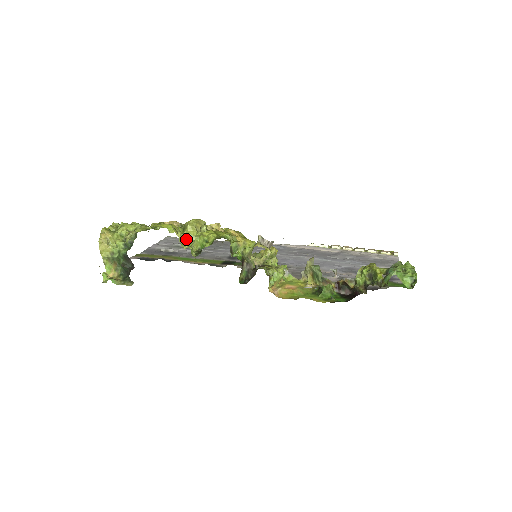
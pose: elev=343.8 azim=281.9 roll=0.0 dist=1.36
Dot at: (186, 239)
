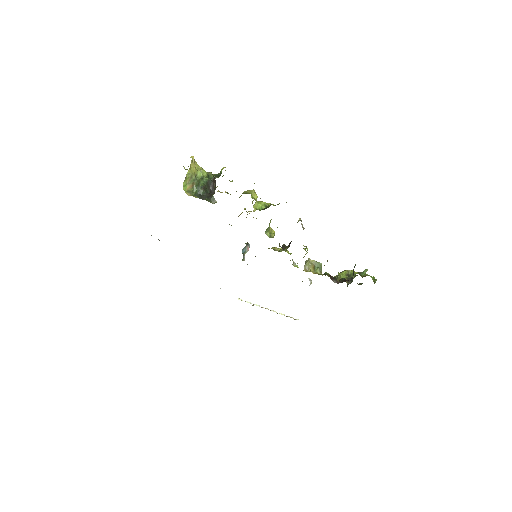
Dot at: (252, 198)
